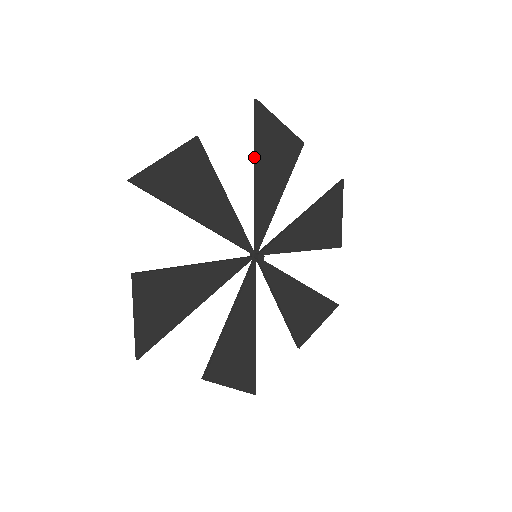
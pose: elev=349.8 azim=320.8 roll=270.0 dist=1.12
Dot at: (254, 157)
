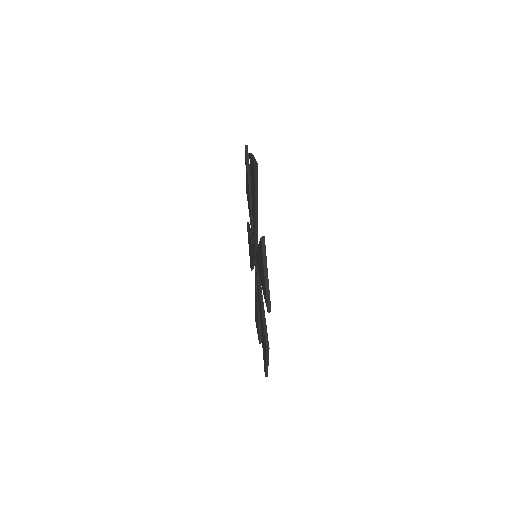
Dot at: (255, 202)
